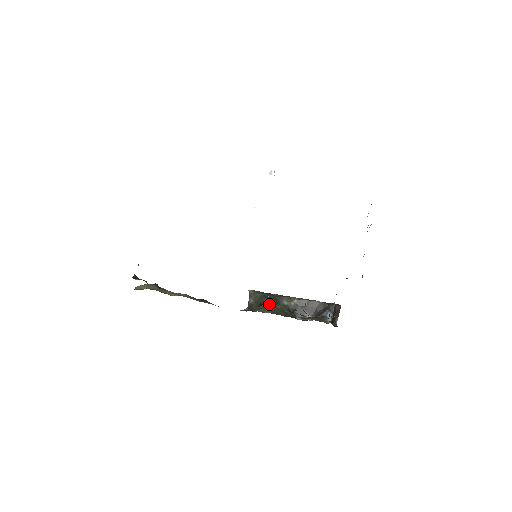
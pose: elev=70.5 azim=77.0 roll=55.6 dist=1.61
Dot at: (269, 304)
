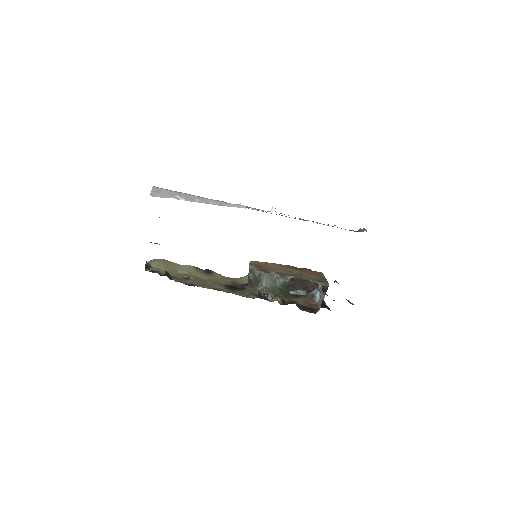
Dot at: (267, 296)
